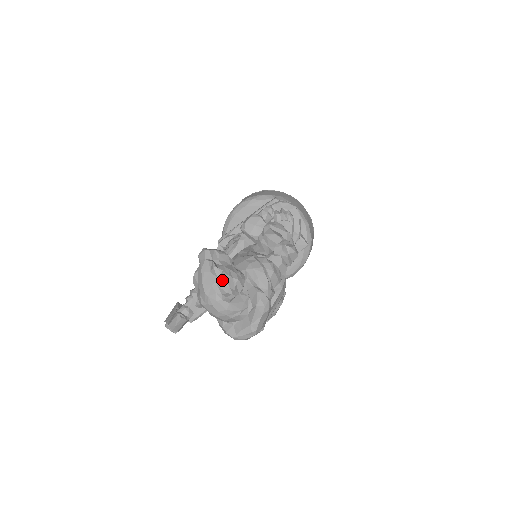
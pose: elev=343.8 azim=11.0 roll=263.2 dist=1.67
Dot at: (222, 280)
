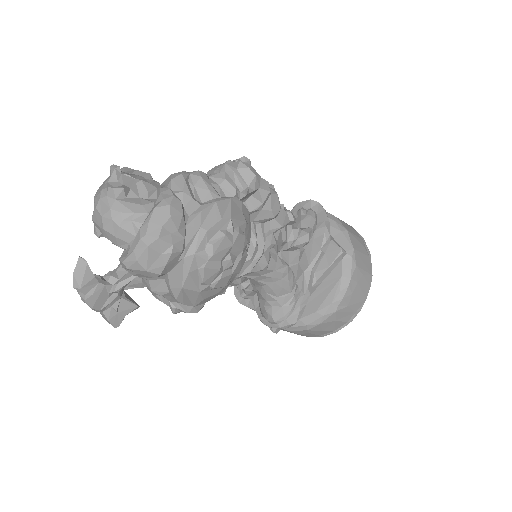
Dot at: (116, 177)
